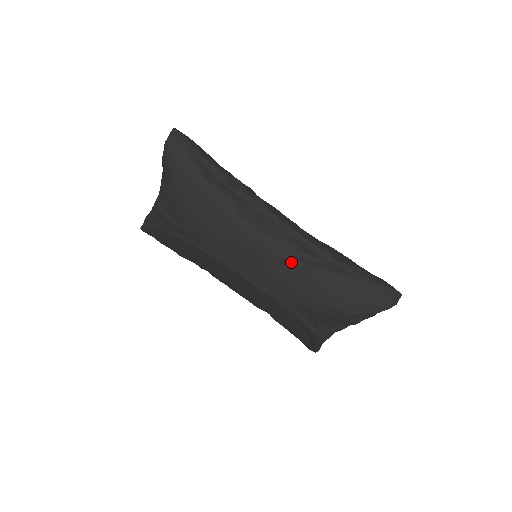
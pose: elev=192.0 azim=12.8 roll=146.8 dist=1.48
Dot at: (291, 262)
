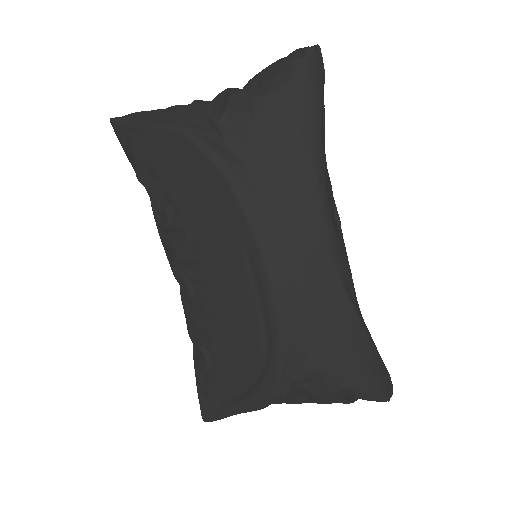
Dot at: (340, 284)
